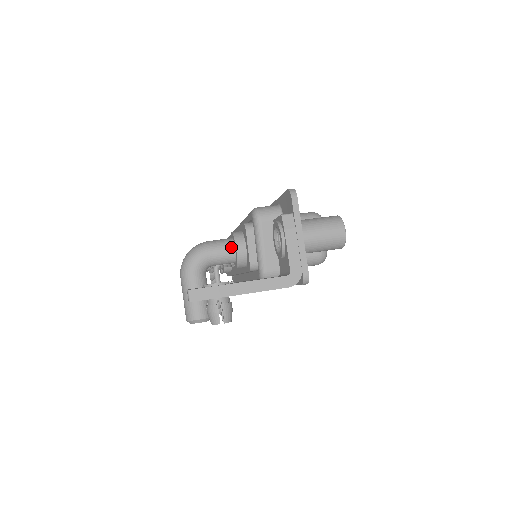
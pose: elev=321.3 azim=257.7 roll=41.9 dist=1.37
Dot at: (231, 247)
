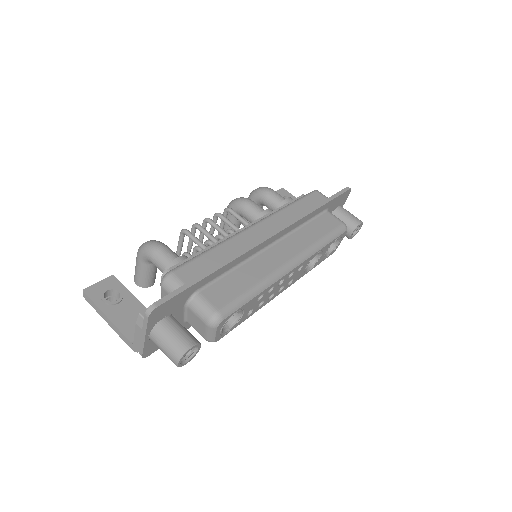
Dot at: (164, 269)
